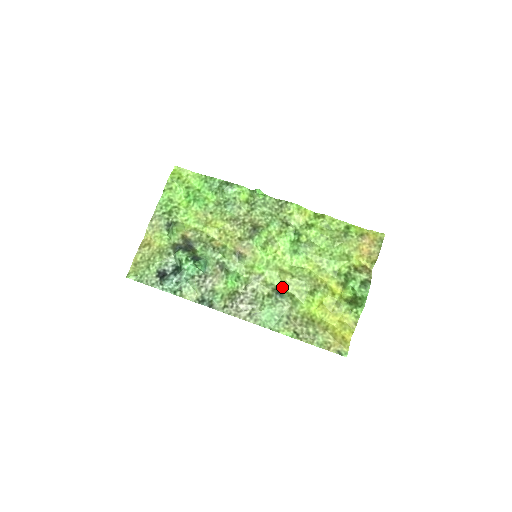
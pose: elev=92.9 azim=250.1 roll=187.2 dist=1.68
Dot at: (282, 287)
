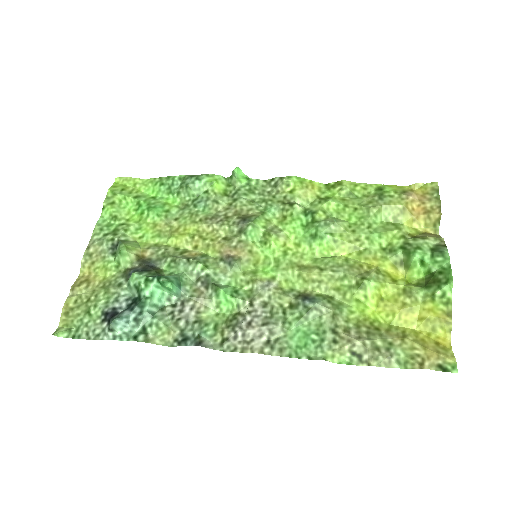
Dot at: (309, 290)
